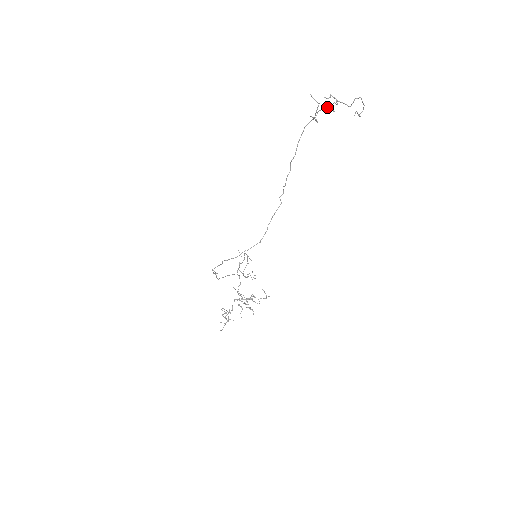
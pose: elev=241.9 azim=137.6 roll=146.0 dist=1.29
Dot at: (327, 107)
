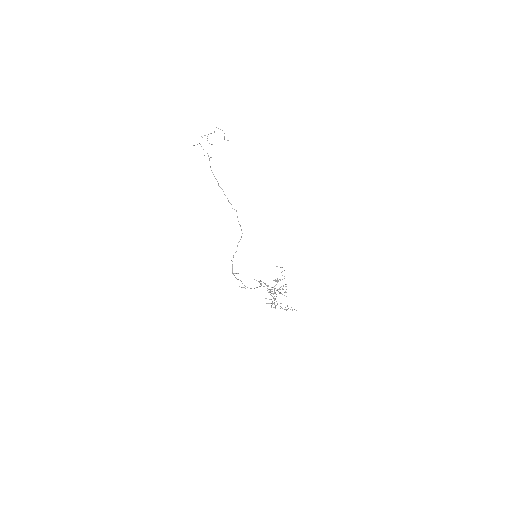
Dot at: occluded
